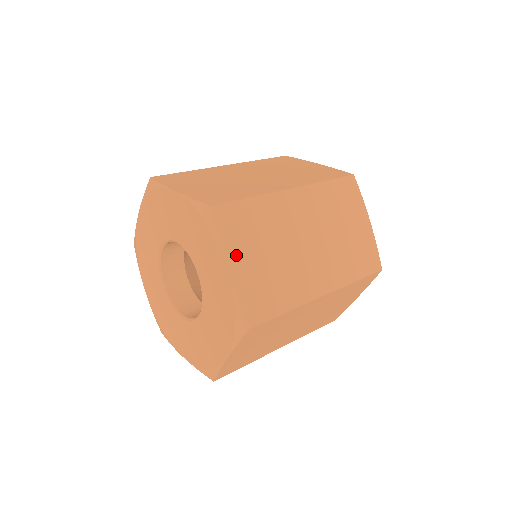
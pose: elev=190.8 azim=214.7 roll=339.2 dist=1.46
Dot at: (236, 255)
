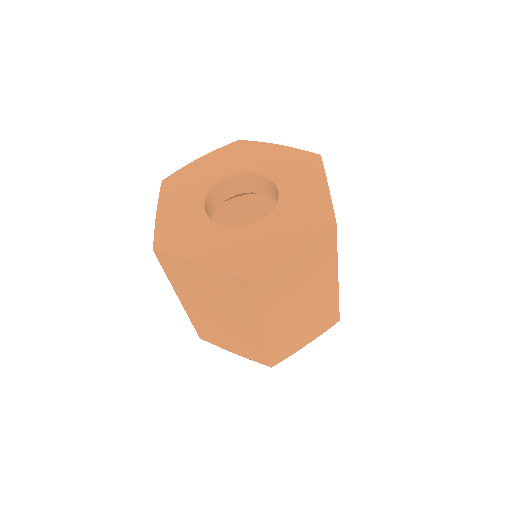
Dot at: occluded
